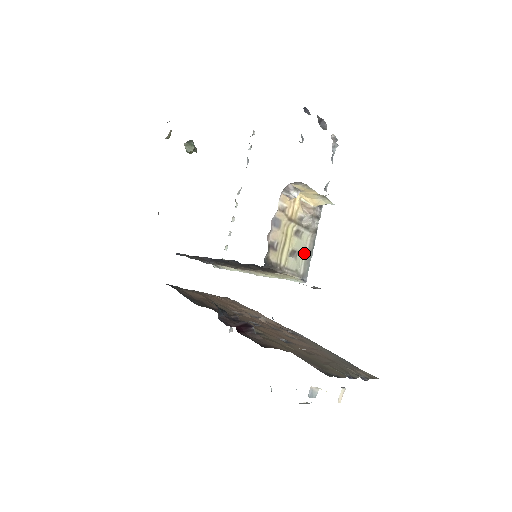
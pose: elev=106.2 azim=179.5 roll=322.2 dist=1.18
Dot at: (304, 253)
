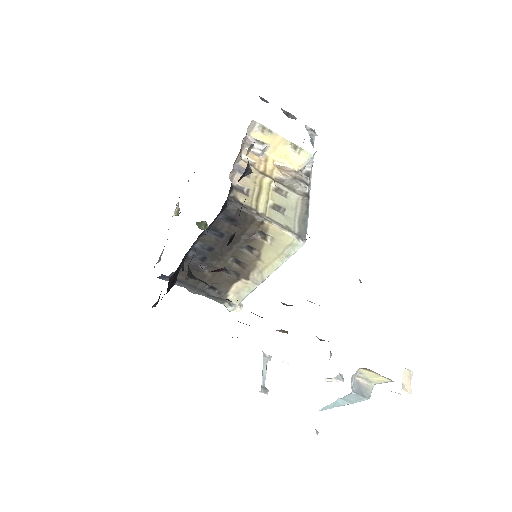
Dot at: (296, 214)
